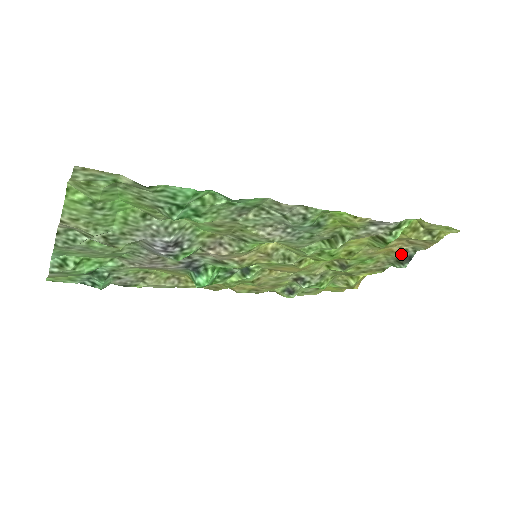
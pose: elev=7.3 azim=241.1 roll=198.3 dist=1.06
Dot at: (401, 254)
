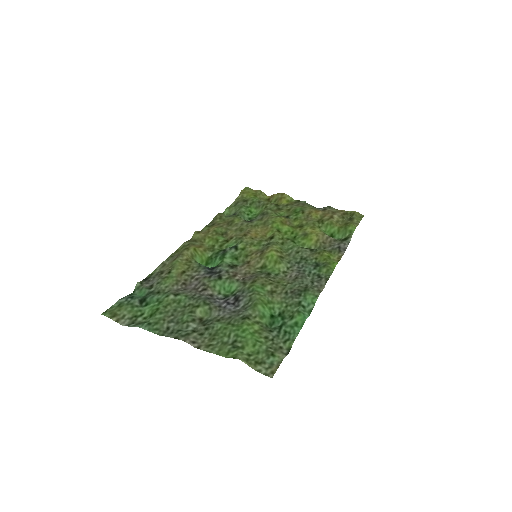
Dot at: (321, 210)
